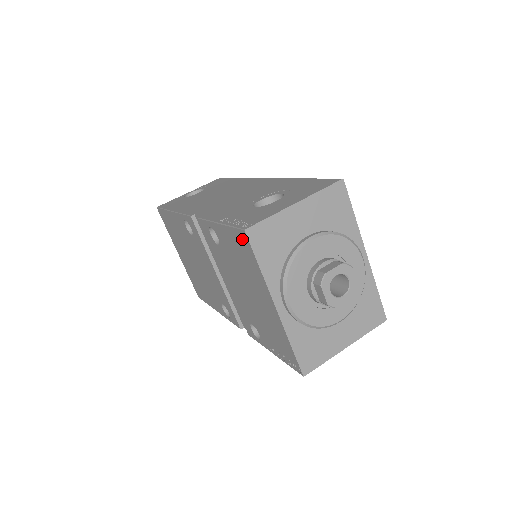
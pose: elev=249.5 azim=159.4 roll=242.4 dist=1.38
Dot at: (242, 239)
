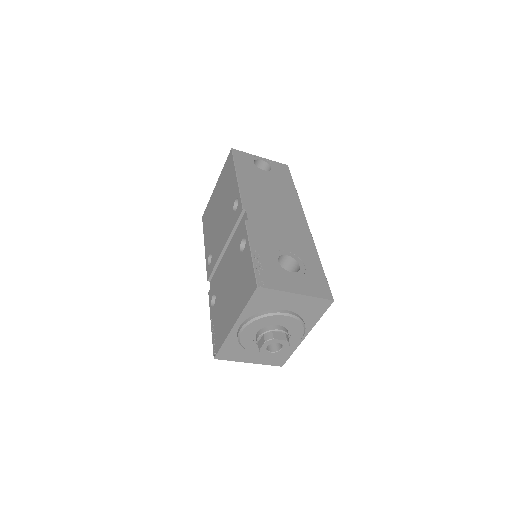
Dot at: (252, 284)
